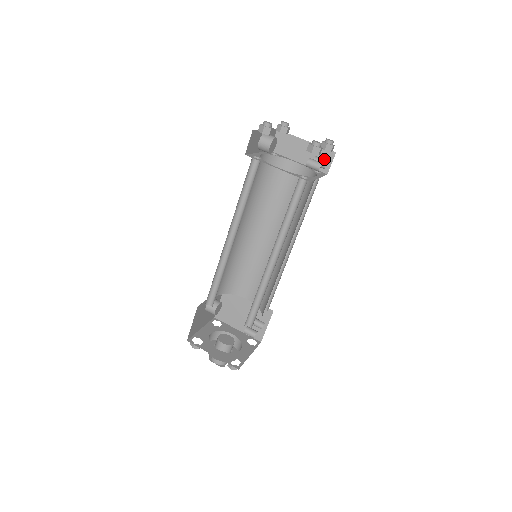
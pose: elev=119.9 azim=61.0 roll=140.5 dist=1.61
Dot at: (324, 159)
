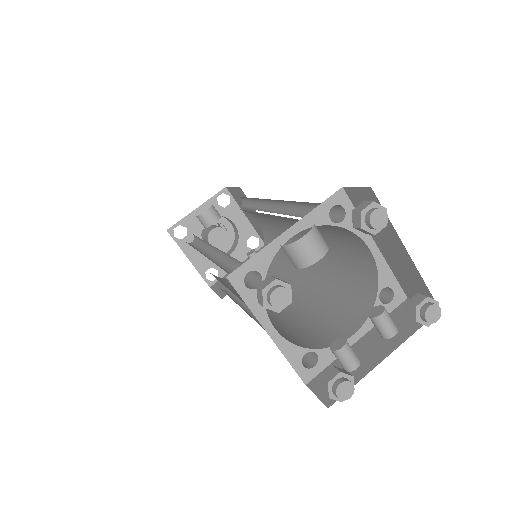
Dot at: (416, 290)
